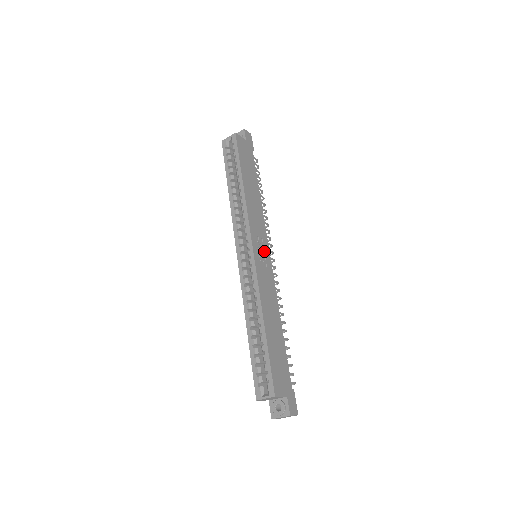
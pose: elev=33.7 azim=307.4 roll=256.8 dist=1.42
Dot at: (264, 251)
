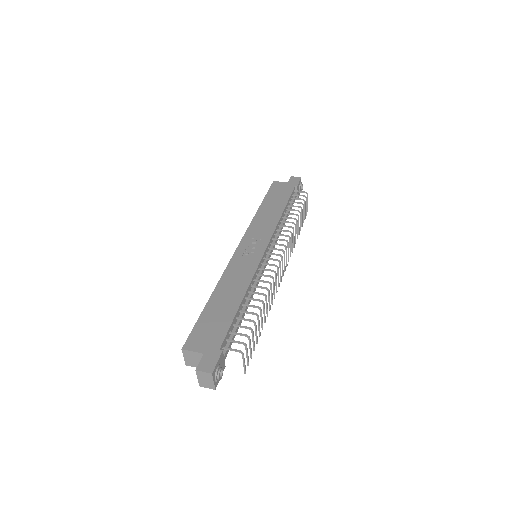
Dot at: (257, 247)
